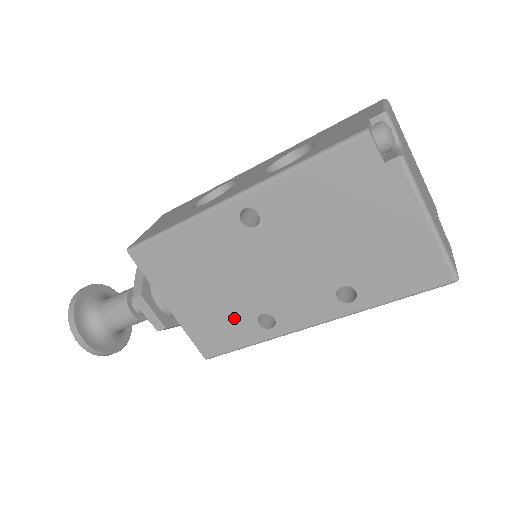
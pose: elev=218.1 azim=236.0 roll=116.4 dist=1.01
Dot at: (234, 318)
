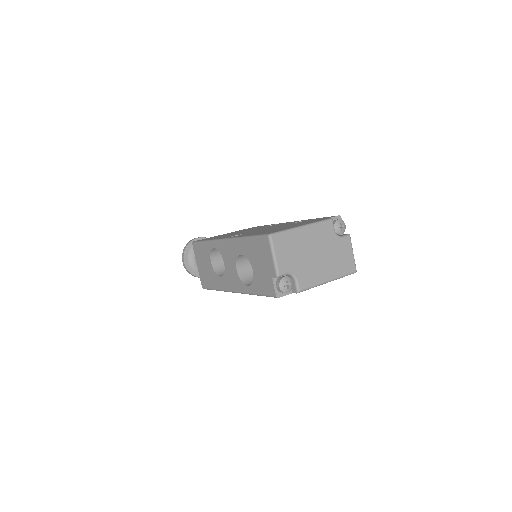
Dot at: occluded
